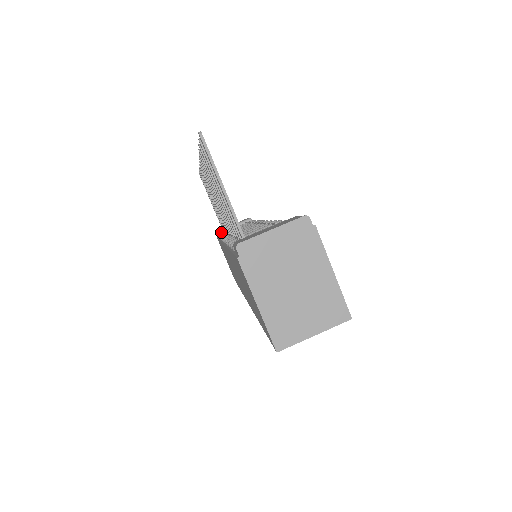
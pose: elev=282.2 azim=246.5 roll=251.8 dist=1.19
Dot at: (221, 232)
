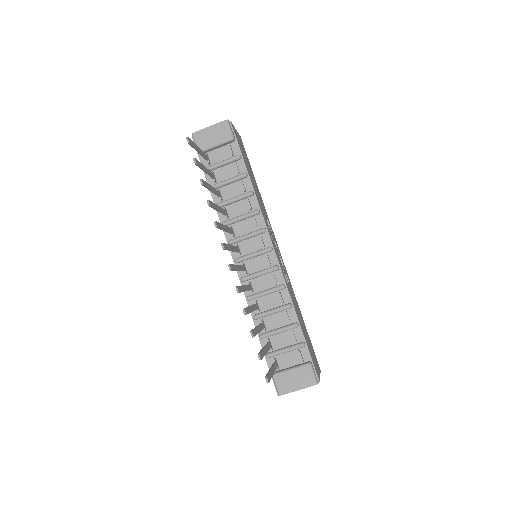
Dot at: occluded
